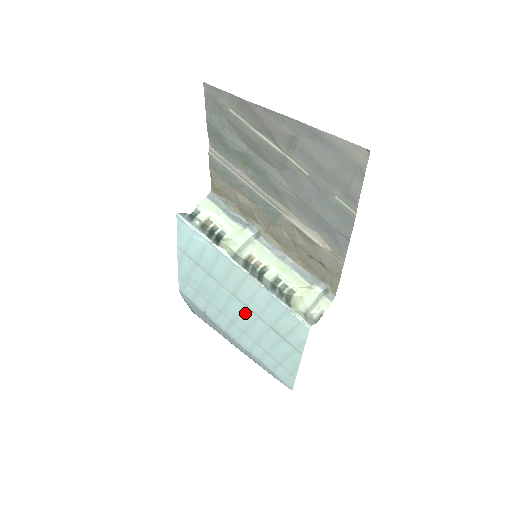
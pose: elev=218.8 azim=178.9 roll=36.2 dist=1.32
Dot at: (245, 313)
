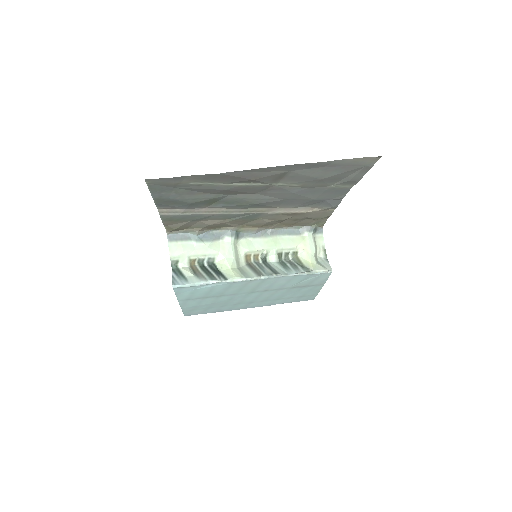
Dot at: (264, 294)
